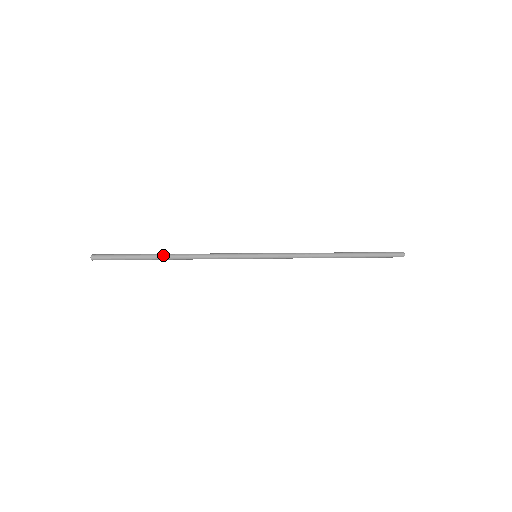
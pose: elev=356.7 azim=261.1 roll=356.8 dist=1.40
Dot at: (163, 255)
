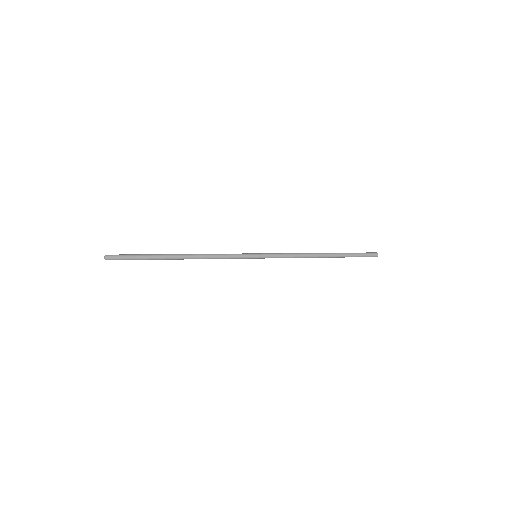
Dot at: (173, 254)
